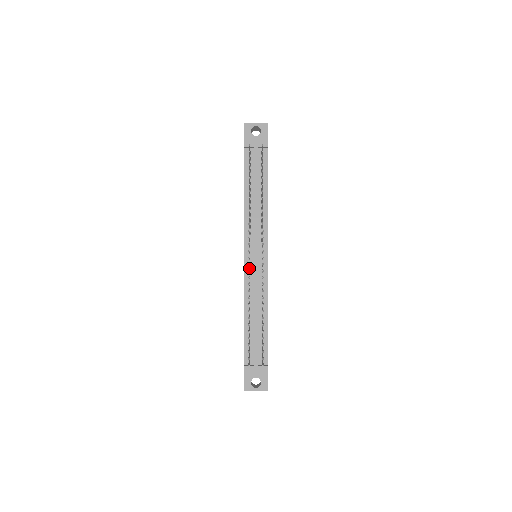
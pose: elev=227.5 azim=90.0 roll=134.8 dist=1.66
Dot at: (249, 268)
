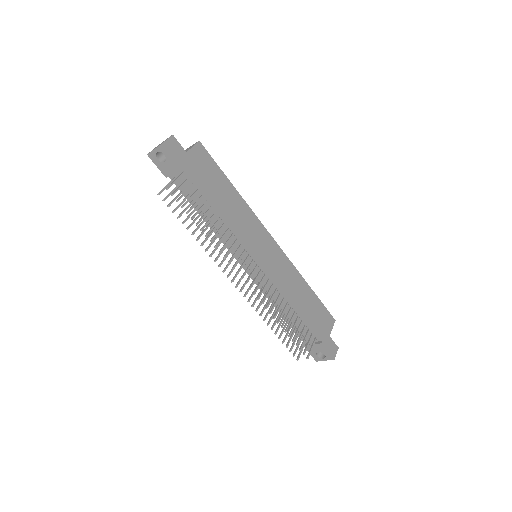
Dot at: (253, 276)
